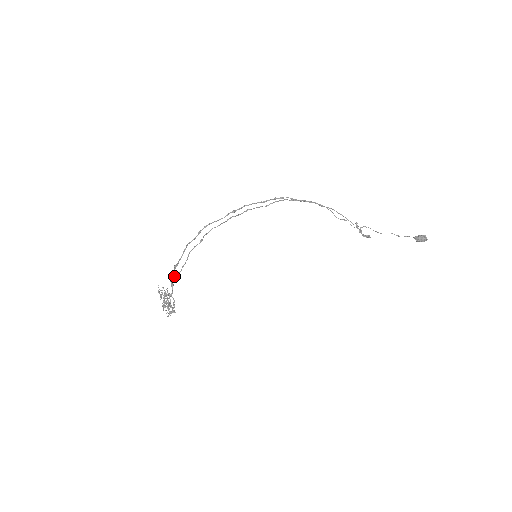
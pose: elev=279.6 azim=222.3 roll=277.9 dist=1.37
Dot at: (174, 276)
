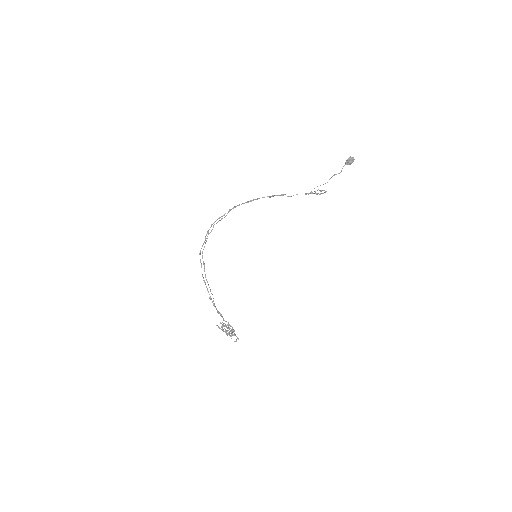
Dot at: (214, 305)
